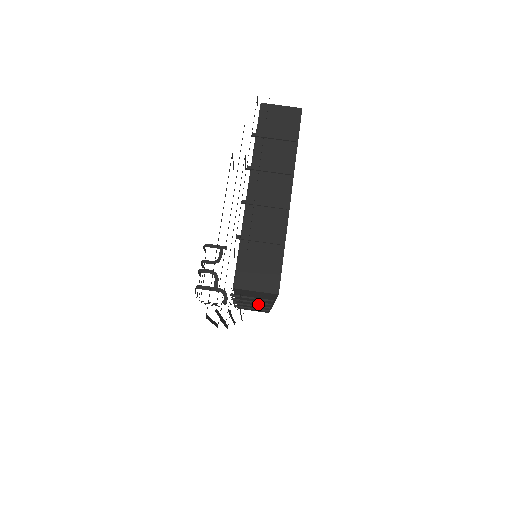
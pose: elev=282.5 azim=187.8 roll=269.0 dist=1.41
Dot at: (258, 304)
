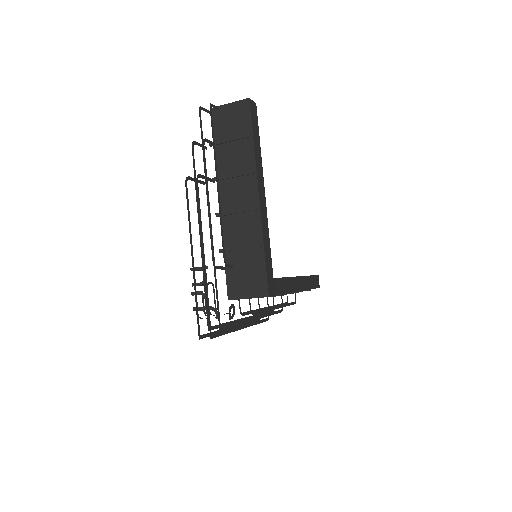
Dot at: occluded
